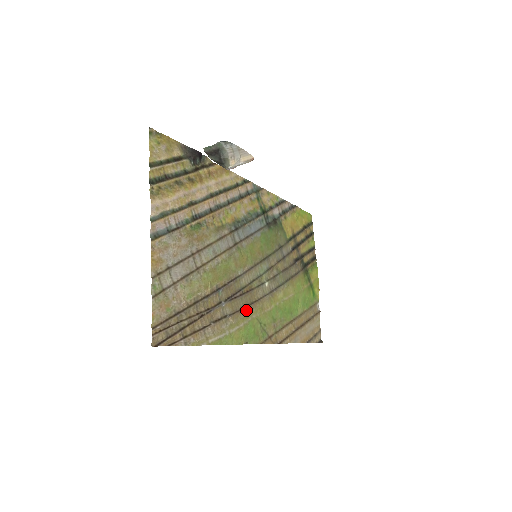
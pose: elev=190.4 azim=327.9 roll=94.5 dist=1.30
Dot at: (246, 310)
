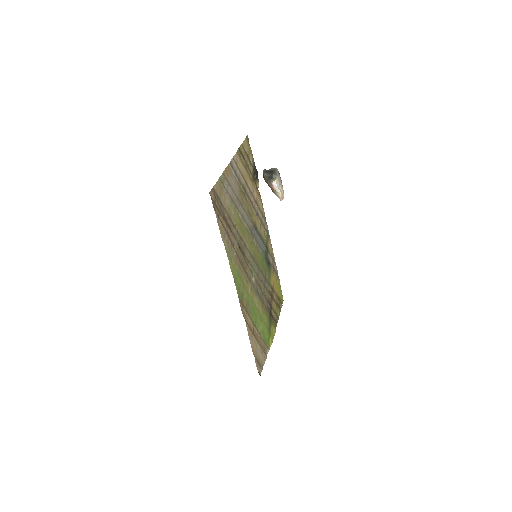
Dot at: (241, 267)
